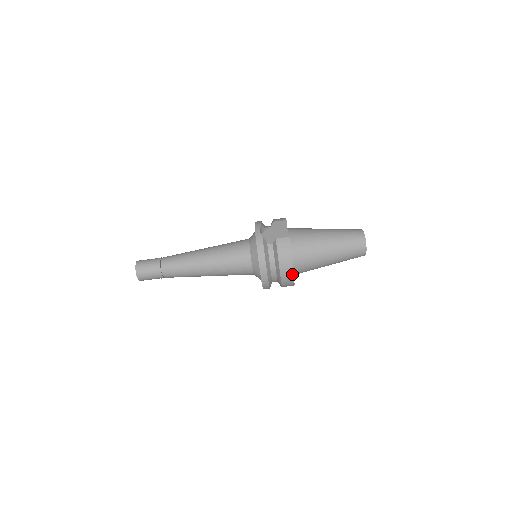
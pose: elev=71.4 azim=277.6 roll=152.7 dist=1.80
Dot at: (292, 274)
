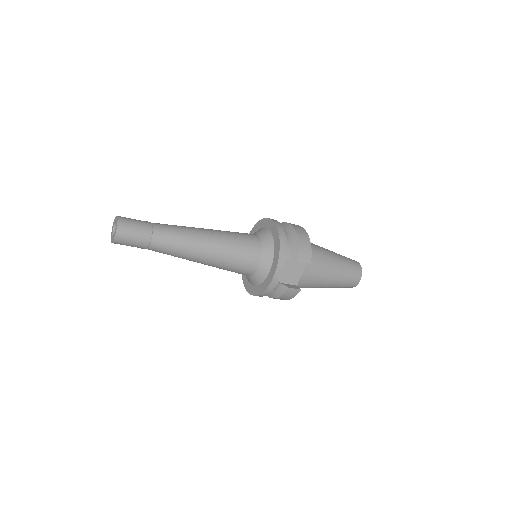
Dot at: occluded
